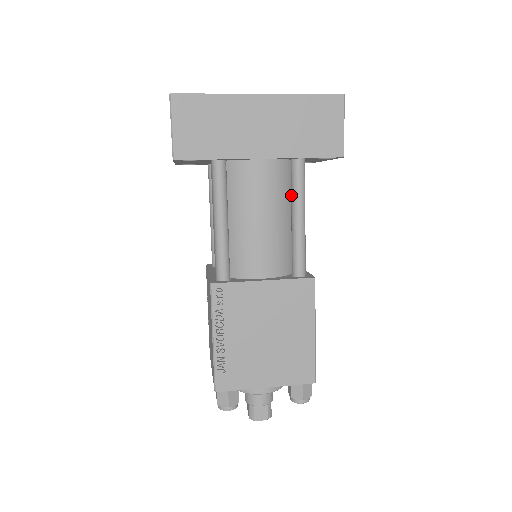
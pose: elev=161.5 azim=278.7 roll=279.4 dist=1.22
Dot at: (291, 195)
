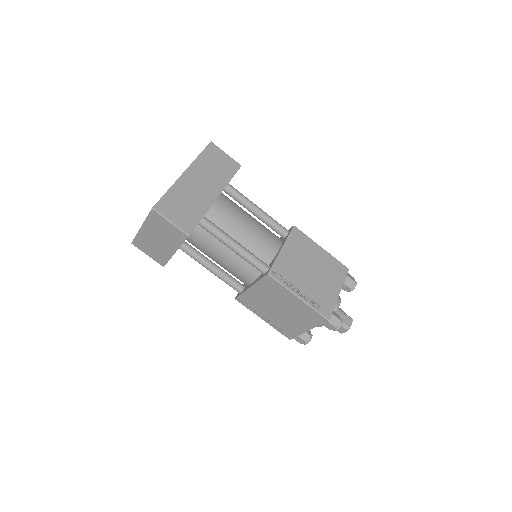
Dot at: (242, 204)
